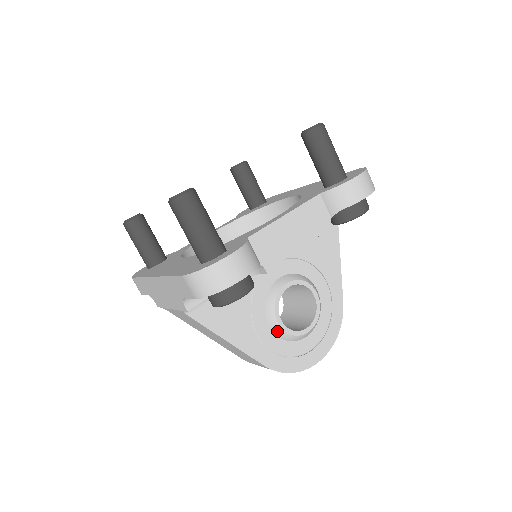
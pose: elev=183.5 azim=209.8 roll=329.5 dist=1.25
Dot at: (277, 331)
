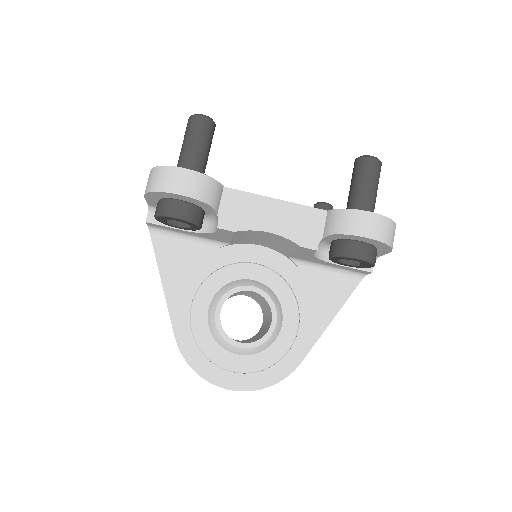
Dot at: (211, 318)
